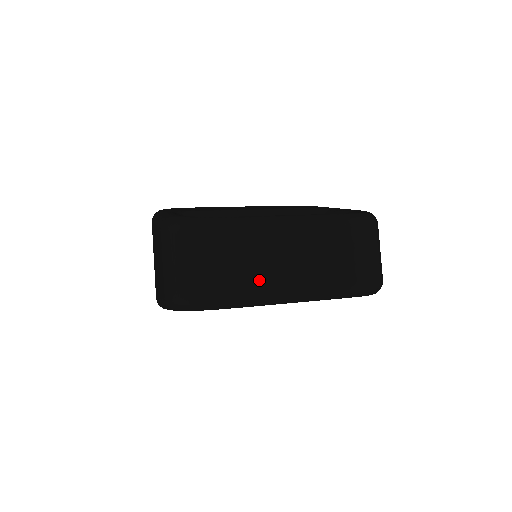
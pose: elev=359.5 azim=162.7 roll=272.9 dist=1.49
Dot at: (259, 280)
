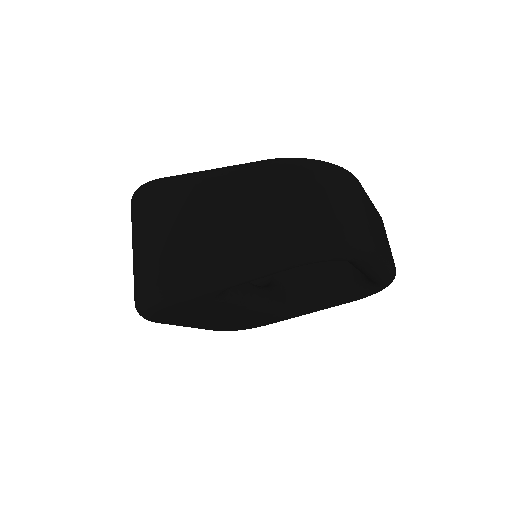
Dot at: (376, 236)
